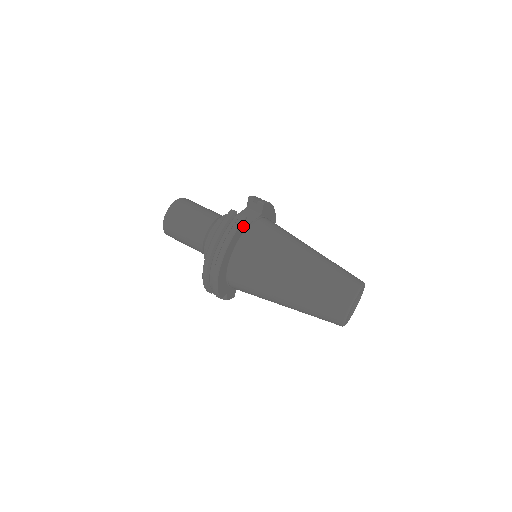
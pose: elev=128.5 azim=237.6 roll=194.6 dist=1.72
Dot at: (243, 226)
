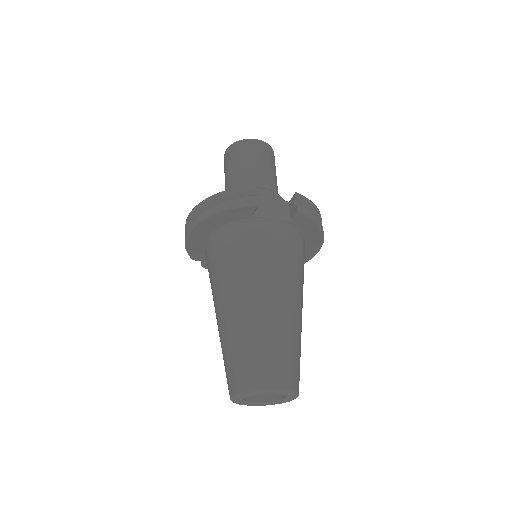
Dot at: (248, 212)
